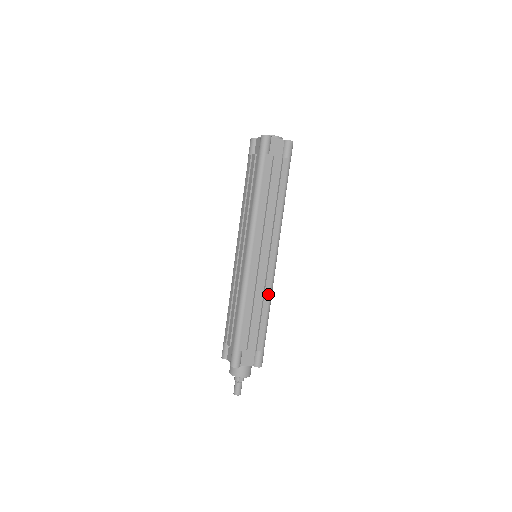
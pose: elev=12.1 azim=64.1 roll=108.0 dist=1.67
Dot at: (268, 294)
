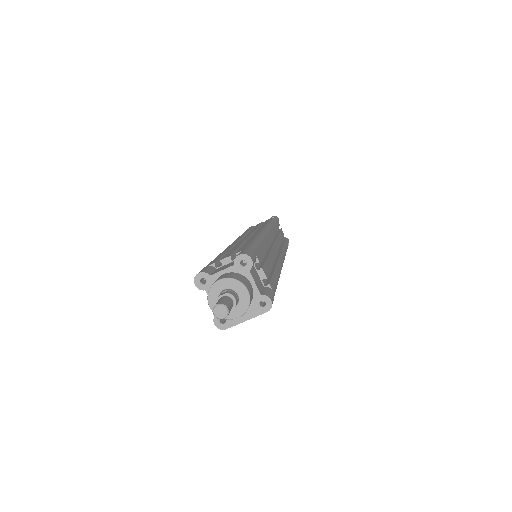
Dot at: occluded
